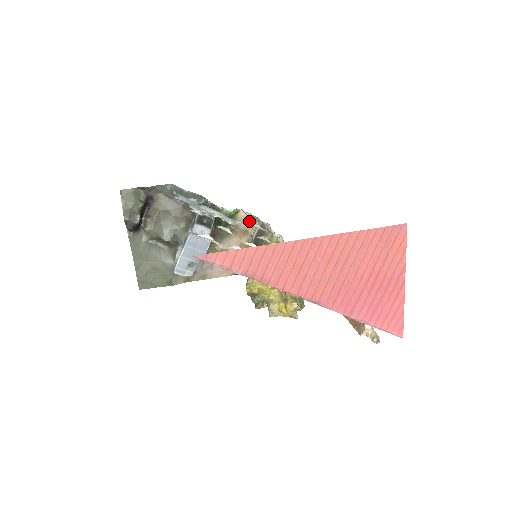
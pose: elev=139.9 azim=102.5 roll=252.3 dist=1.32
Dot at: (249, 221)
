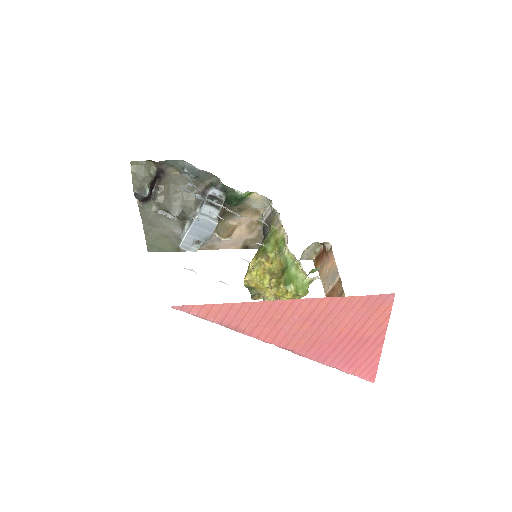
Dot at: (261, 203)
